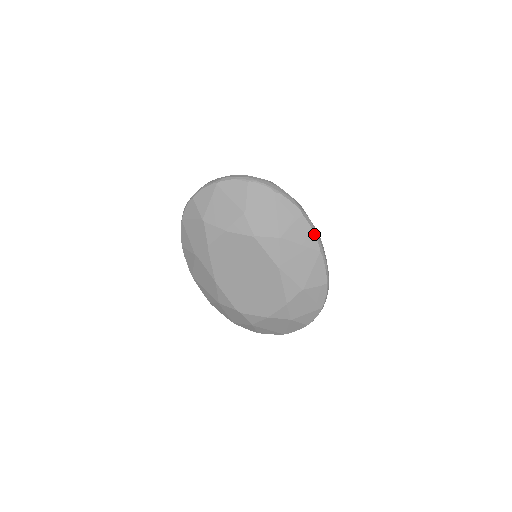
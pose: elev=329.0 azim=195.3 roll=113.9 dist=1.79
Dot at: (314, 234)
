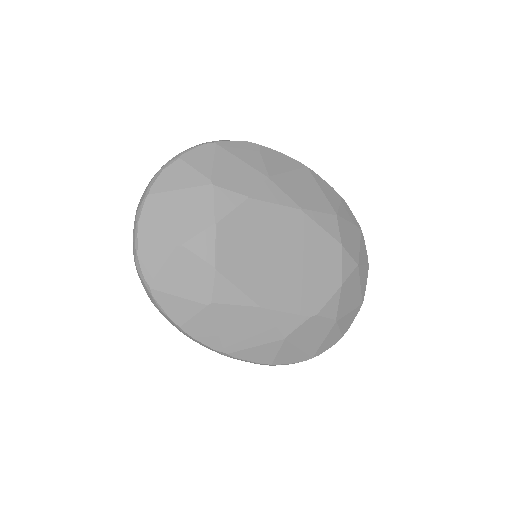
Dot at: (285, 155)
